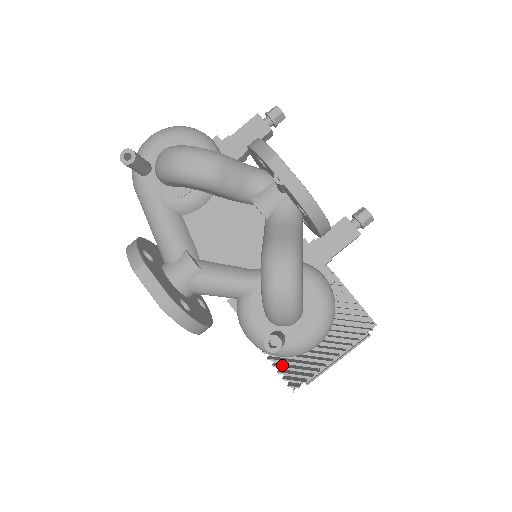
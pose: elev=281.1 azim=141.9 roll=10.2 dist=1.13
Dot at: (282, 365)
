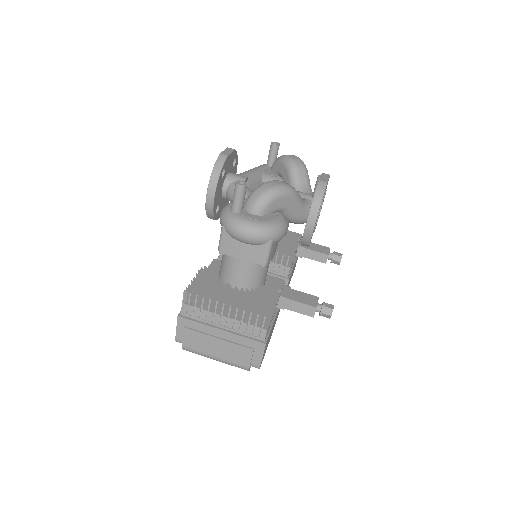
Dot at: (197, 285)
